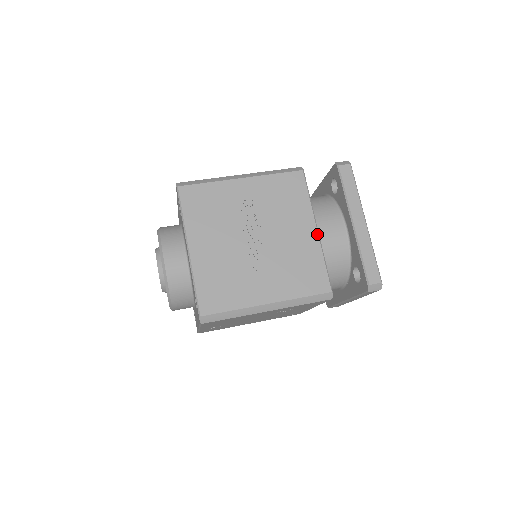
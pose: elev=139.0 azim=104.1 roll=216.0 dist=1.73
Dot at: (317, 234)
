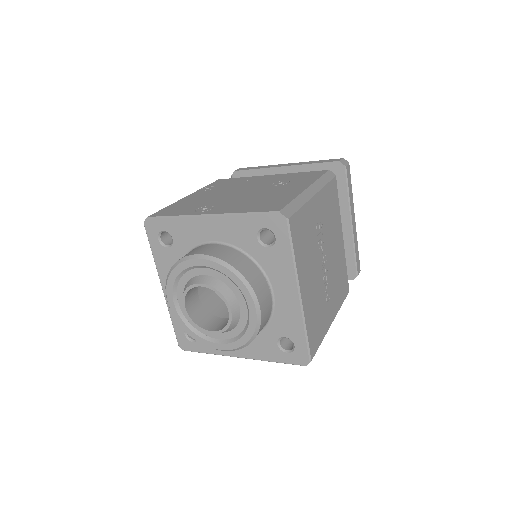
Dot at: (343, 241)
